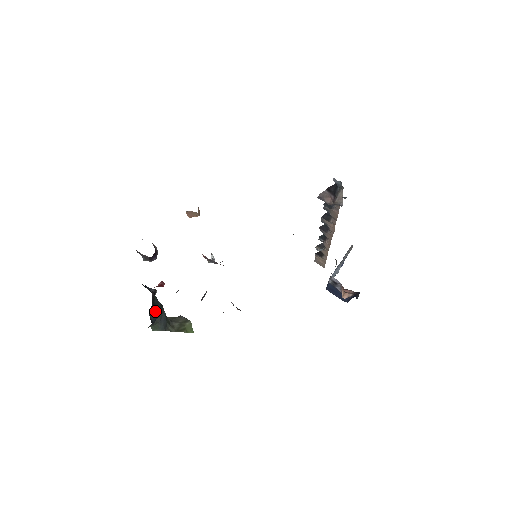
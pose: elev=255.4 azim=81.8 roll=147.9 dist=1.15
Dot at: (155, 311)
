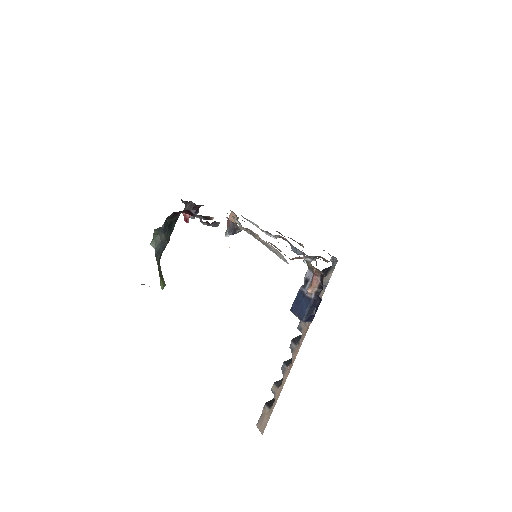
Dot at: (168, 228)
